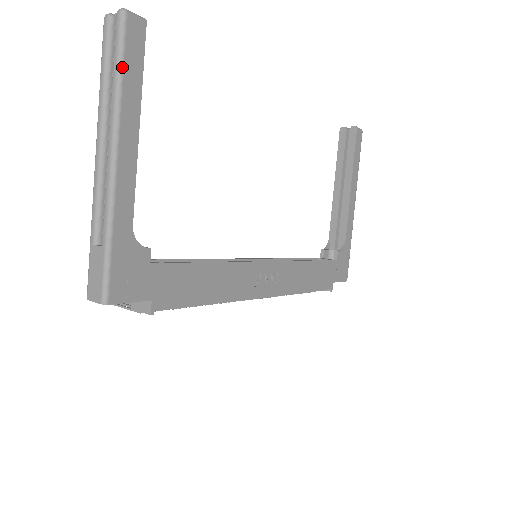
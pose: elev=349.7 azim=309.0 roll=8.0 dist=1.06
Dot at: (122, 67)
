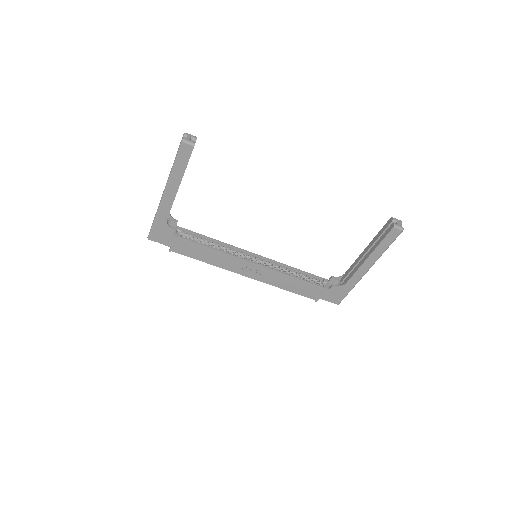
Dot at: (175, 162)
